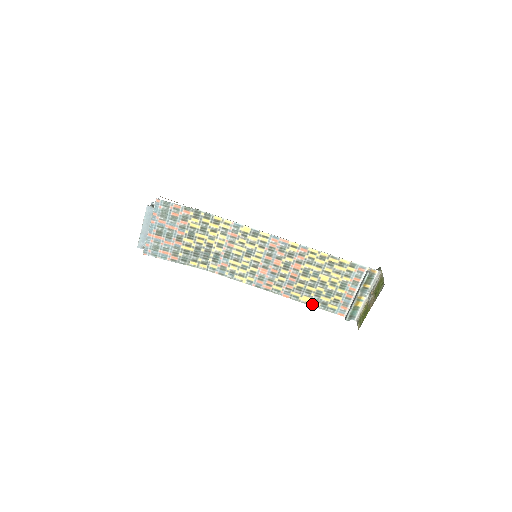
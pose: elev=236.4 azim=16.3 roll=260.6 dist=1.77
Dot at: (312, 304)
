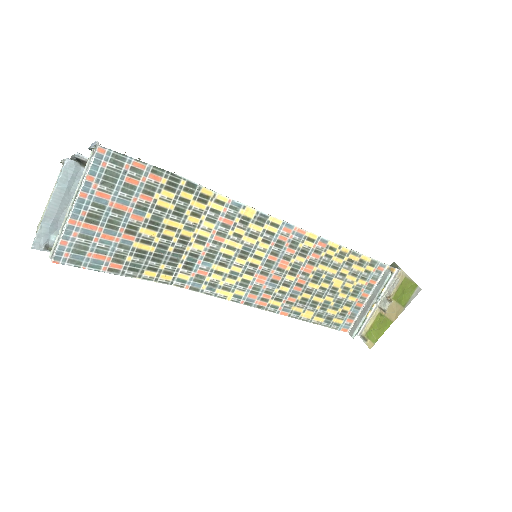
Dot at: (314, 321)
